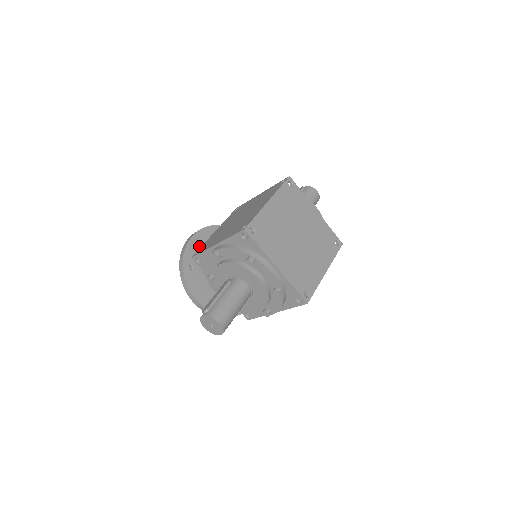
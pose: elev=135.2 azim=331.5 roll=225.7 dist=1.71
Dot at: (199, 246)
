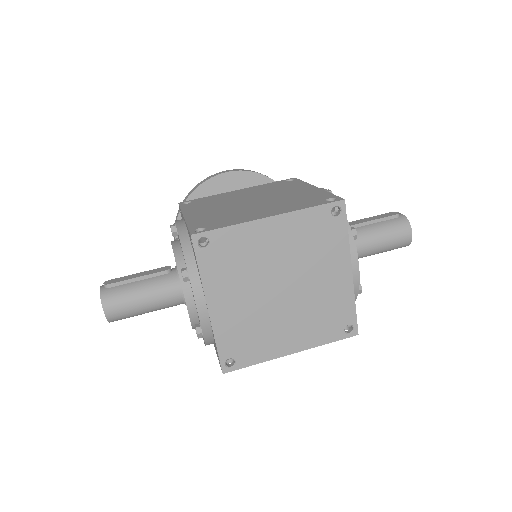
Dot at: (225, 189)
